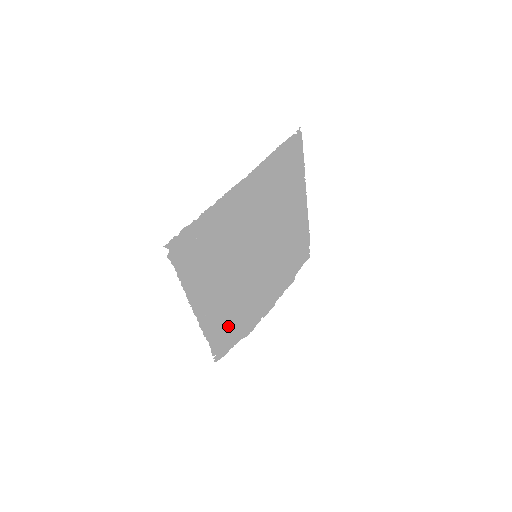
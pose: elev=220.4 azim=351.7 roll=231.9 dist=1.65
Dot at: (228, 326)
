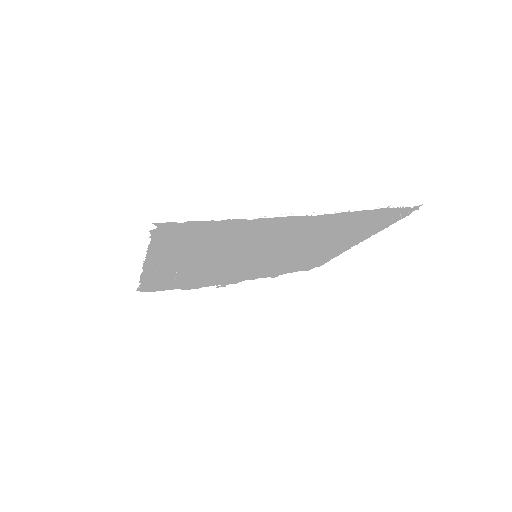
Dot at: (174, 281)
